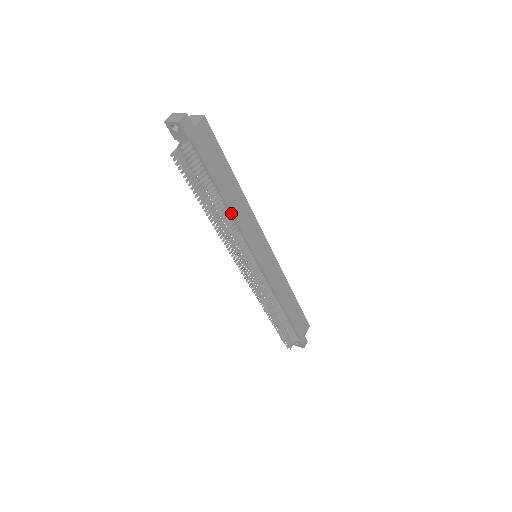
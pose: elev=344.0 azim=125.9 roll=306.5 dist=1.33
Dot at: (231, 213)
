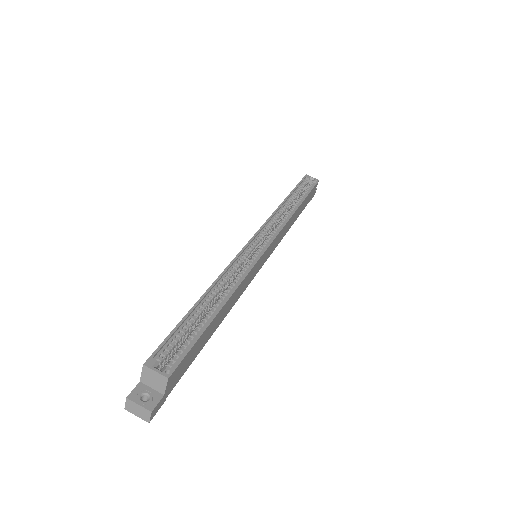
Dot at: (226, 315)
